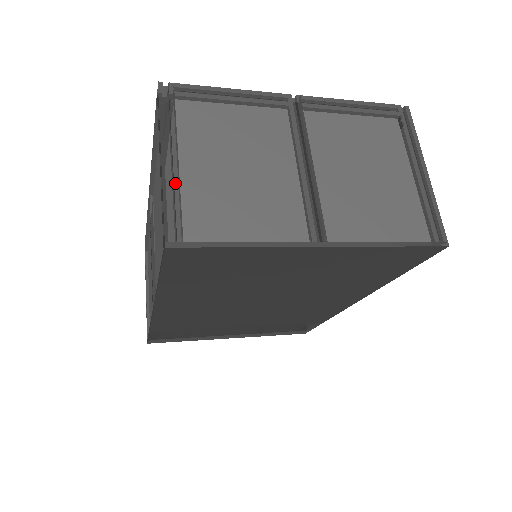
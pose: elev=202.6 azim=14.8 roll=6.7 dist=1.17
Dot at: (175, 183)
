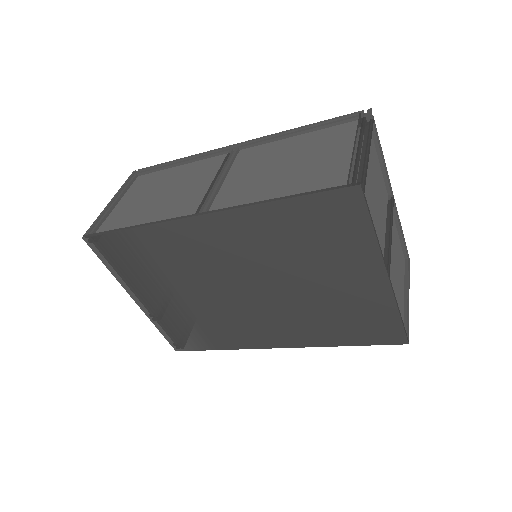
Dot at: (367, 161)
